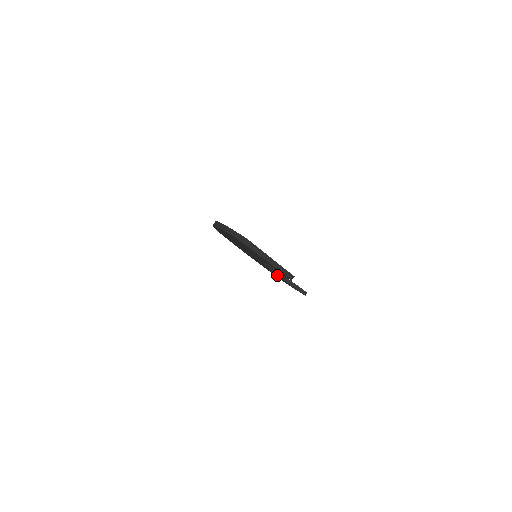
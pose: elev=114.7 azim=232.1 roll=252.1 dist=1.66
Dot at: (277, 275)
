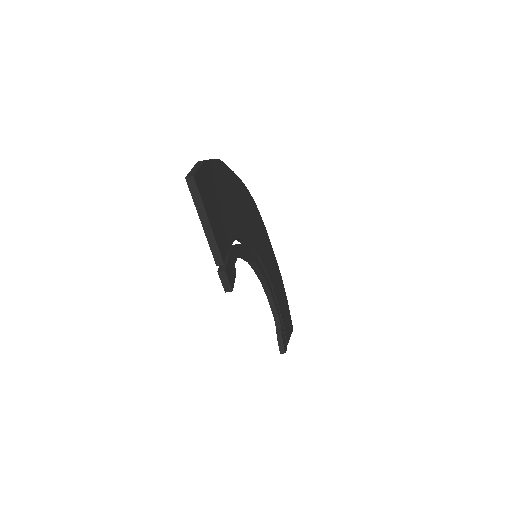
Dot at: occluded
